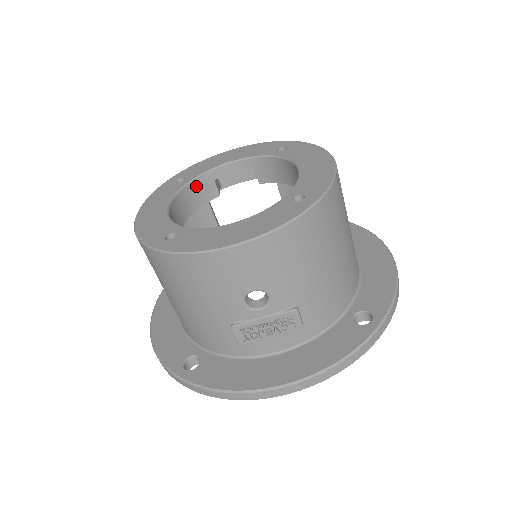
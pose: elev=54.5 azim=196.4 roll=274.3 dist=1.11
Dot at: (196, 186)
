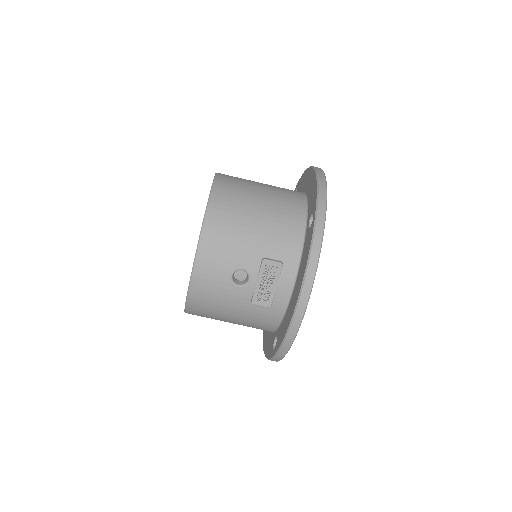
Dot at: occluded
